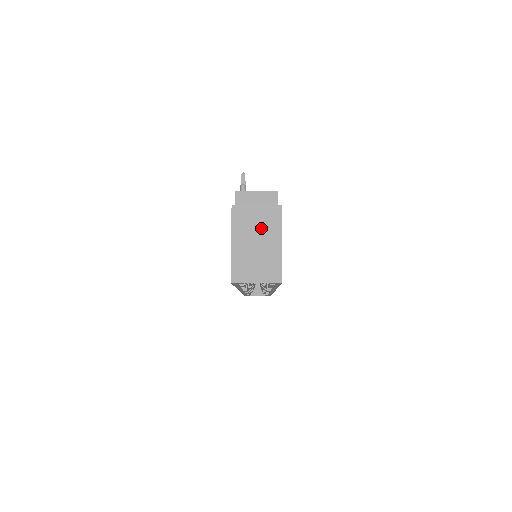
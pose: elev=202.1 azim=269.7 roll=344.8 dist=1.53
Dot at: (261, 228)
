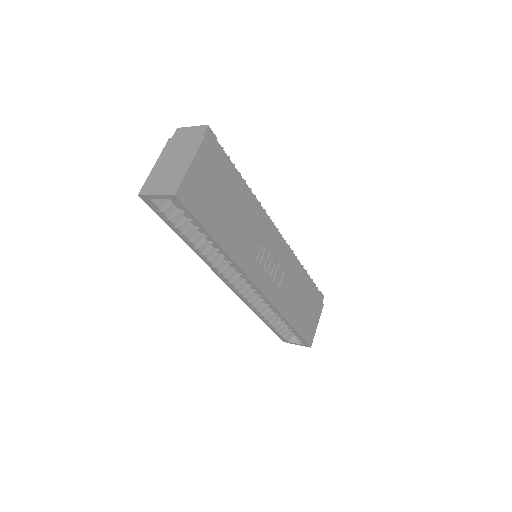
Dot at: (181, 153)
